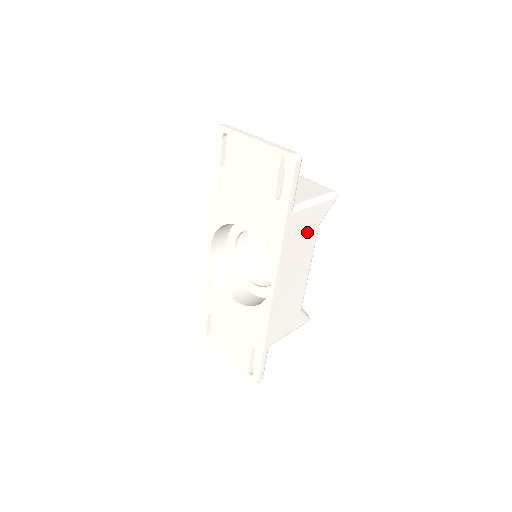
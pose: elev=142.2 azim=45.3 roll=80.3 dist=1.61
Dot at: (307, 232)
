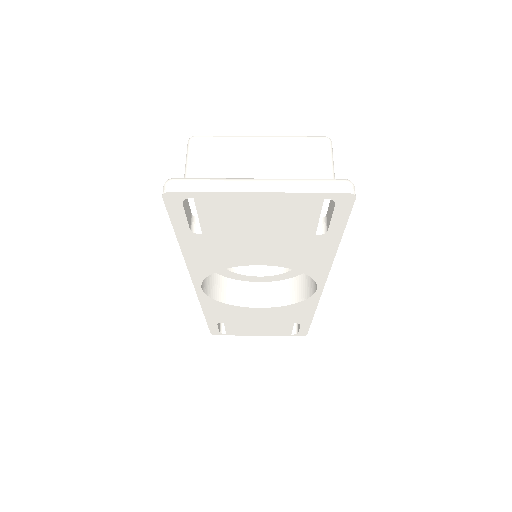
Dot at: occluded
